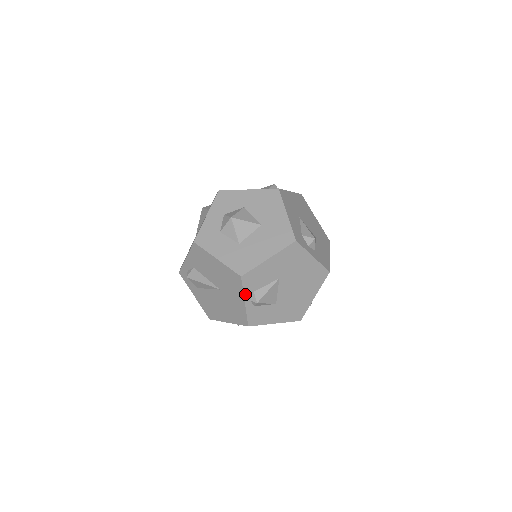
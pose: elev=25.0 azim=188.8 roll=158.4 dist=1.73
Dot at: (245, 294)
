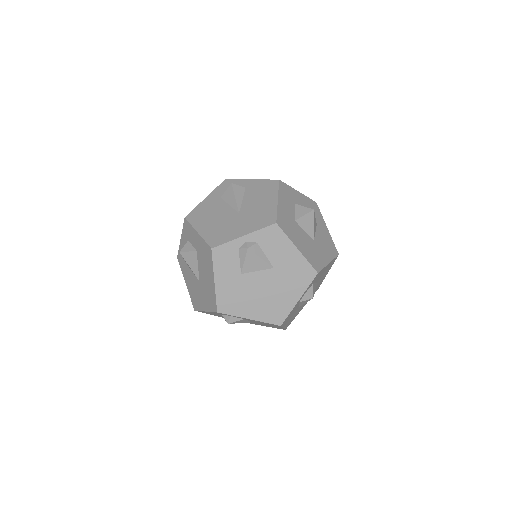
Dot at: (254, 233)
